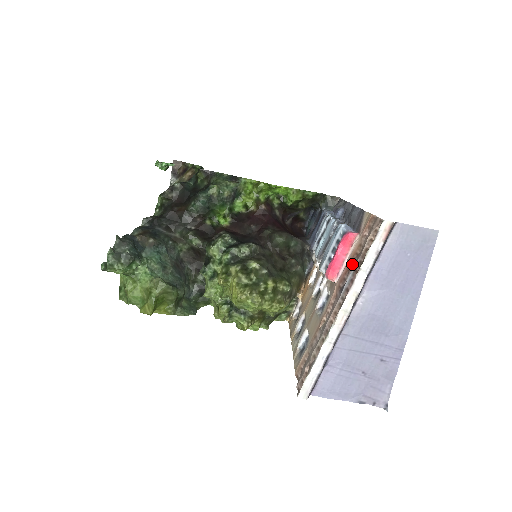
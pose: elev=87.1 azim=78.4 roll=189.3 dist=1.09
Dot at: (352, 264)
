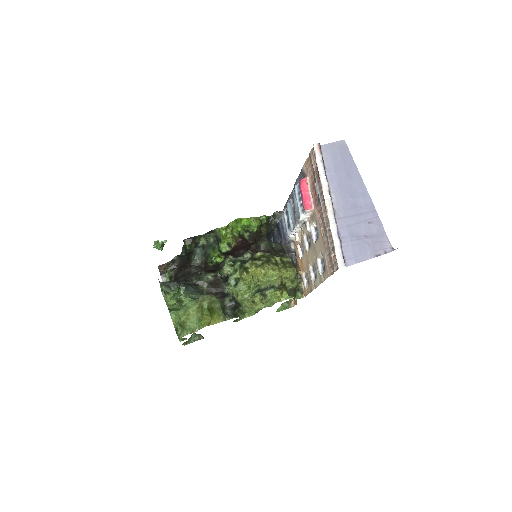
Dot at: (314, 187)
